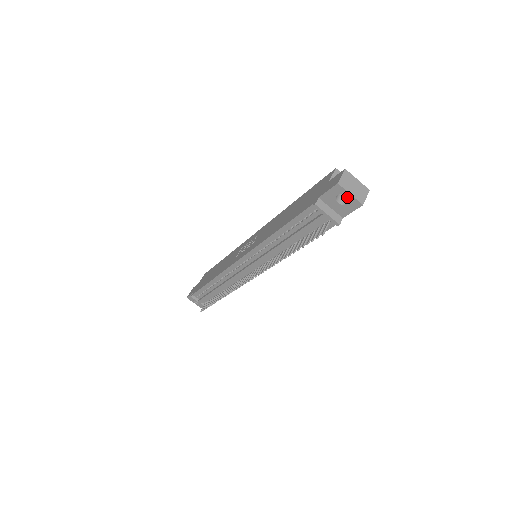
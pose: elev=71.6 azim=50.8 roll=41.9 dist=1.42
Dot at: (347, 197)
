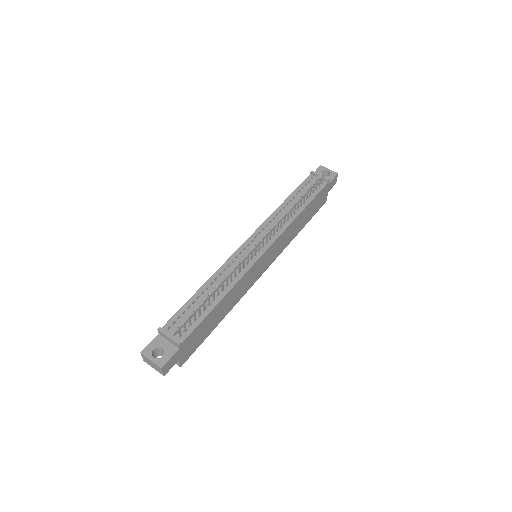
Dot at: occluded
